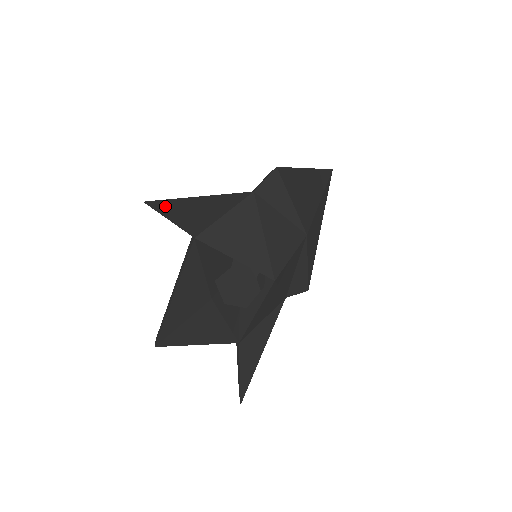
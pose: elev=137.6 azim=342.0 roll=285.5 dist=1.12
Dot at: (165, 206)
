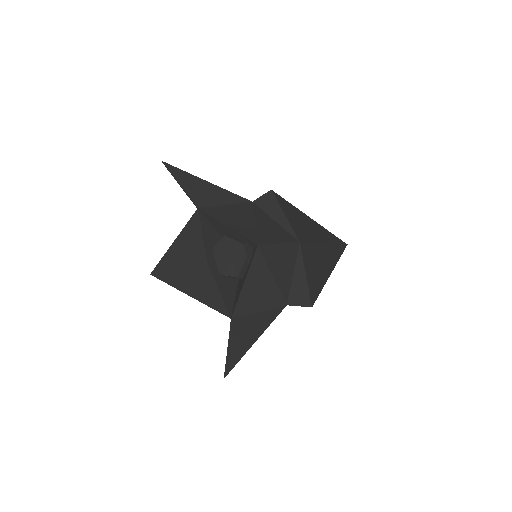
Dot at: (177, 172)
